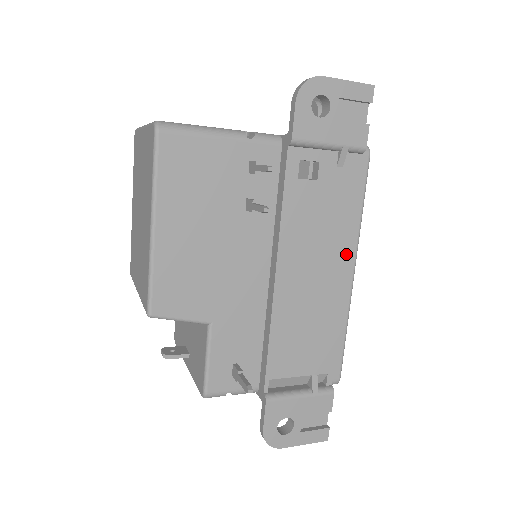
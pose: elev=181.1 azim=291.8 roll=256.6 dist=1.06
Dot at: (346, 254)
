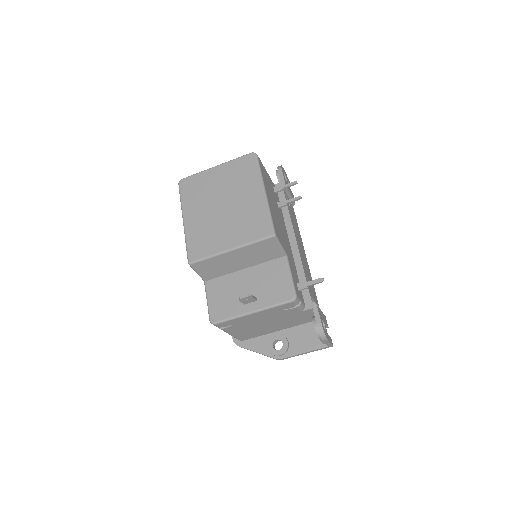
Dot at: (303, 247)
